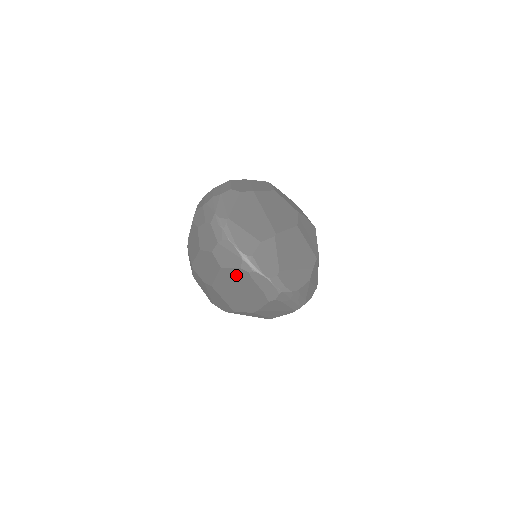
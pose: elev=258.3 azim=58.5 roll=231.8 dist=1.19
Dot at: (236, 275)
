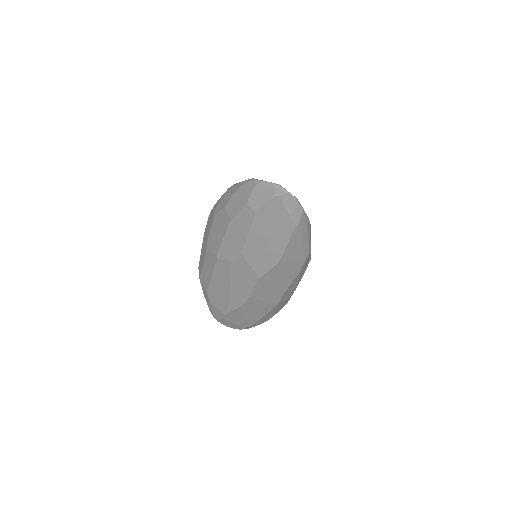
Dot at: (269, 211)
